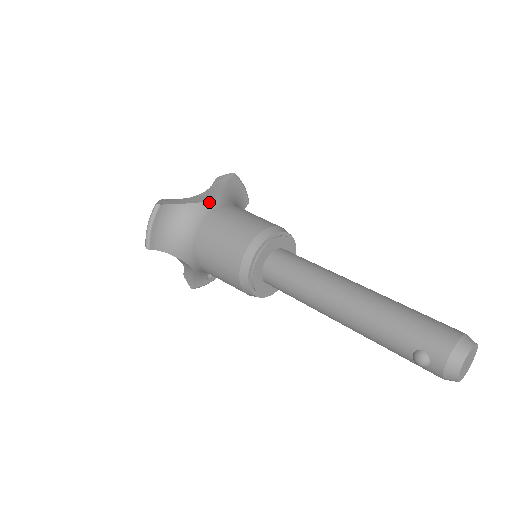
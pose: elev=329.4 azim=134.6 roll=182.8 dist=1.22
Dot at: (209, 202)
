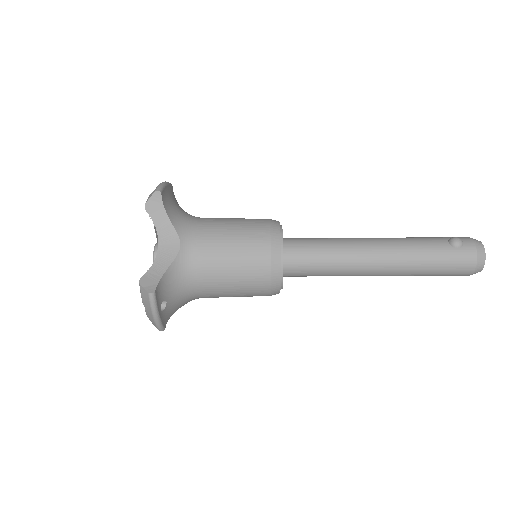
Dot at: occluded
